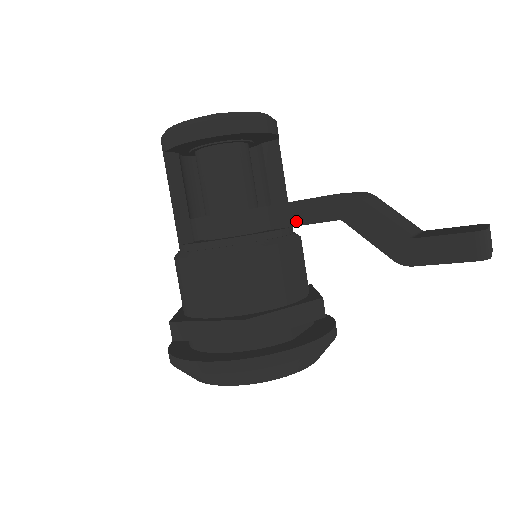
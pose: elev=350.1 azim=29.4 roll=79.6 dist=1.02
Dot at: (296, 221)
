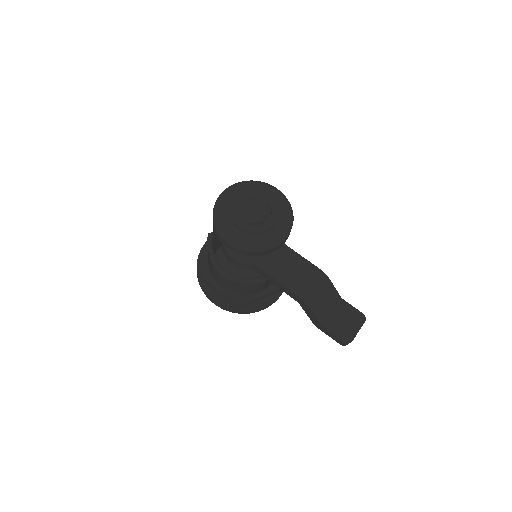
Dot at: (278, 287)
